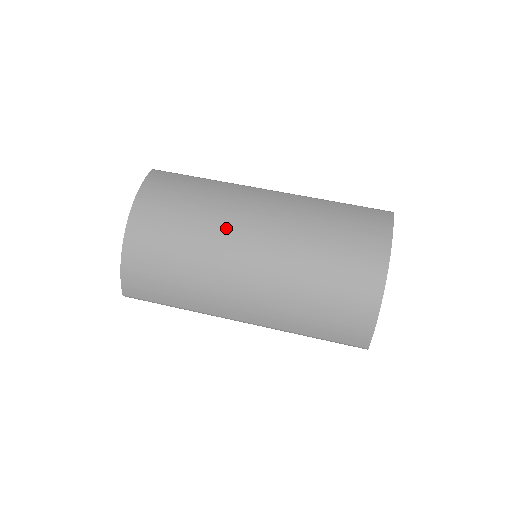
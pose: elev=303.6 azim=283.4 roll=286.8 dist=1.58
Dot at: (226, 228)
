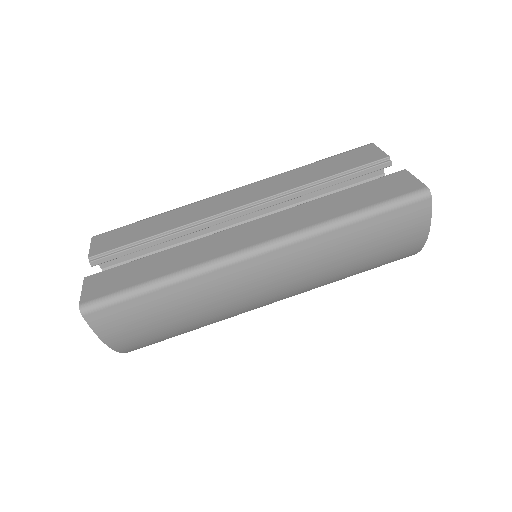
Dot at: (237, 312)
